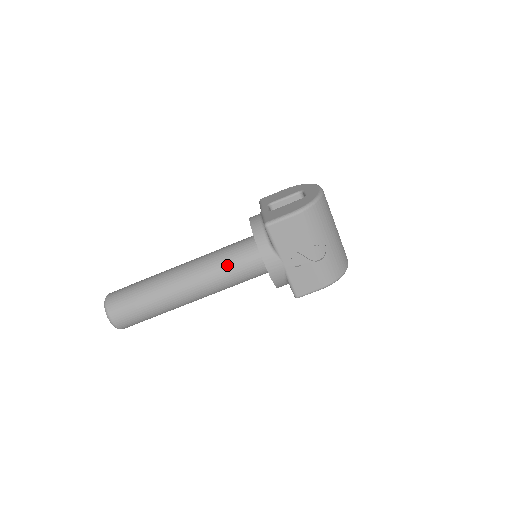
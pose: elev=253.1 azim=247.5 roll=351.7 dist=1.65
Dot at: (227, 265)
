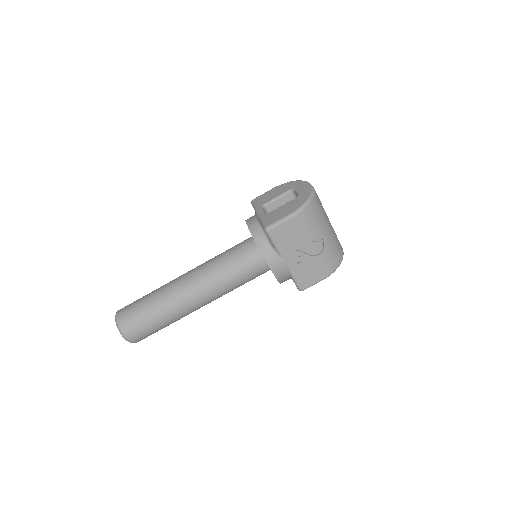
Dot at: (231, 270)
